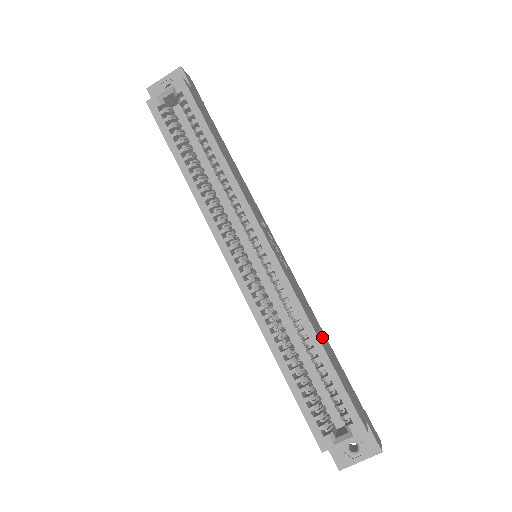
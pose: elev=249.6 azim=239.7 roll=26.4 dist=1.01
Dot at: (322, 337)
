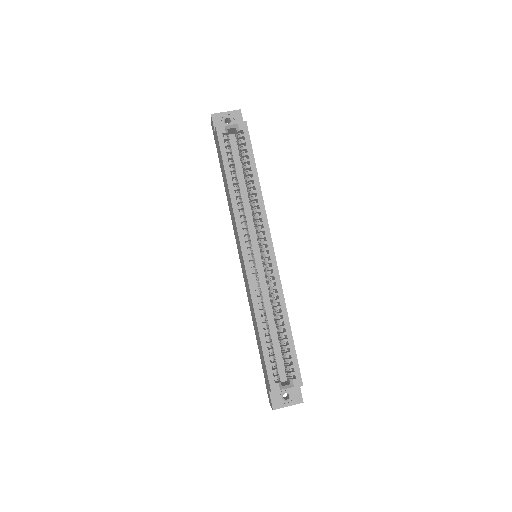
Dot at: occluded
